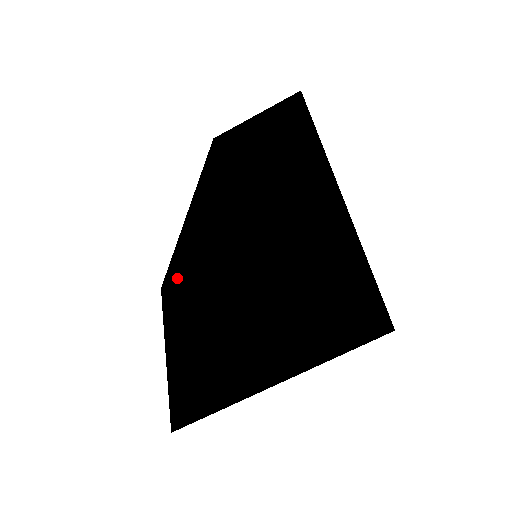
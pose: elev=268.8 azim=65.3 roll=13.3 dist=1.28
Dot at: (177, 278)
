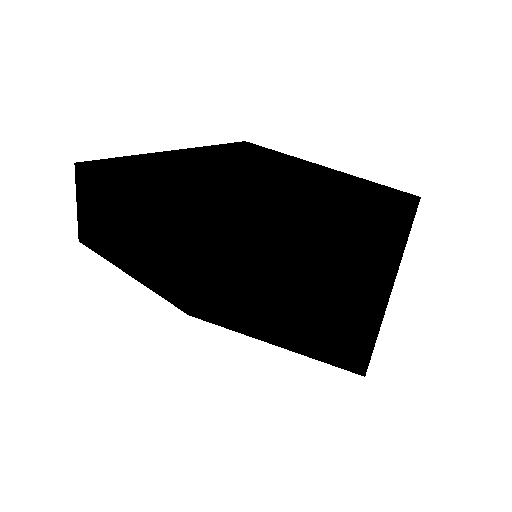
Dot at: (216, 318)
